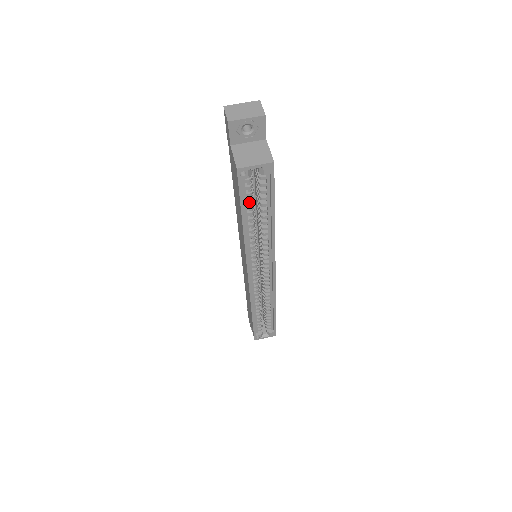
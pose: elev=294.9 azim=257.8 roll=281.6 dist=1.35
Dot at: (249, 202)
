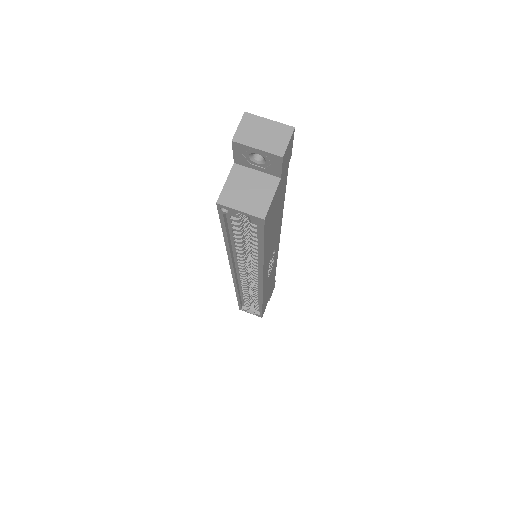
Dot at: (235, 230)
